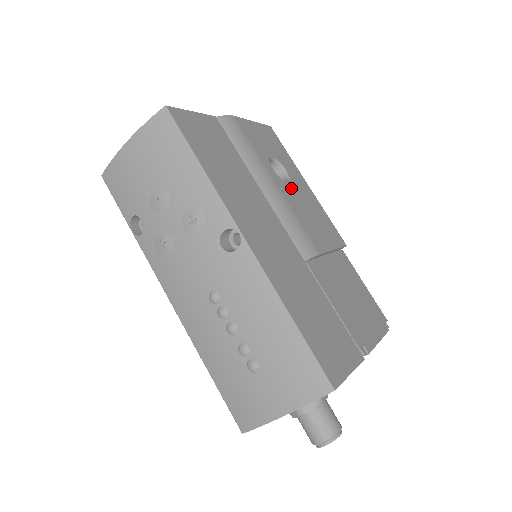
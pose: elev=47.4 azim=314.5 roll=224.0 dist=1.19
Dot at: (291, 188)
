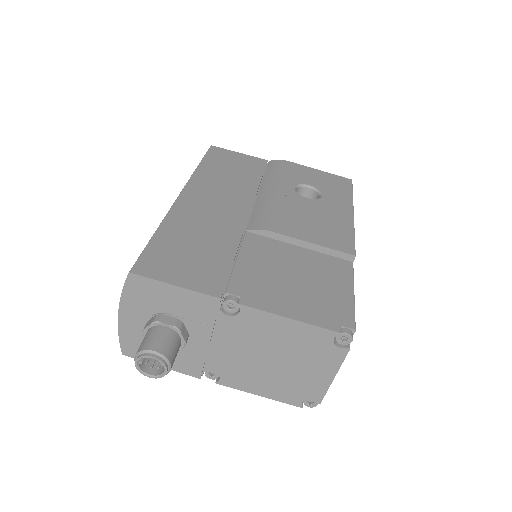
Dot at: (307, 201)
